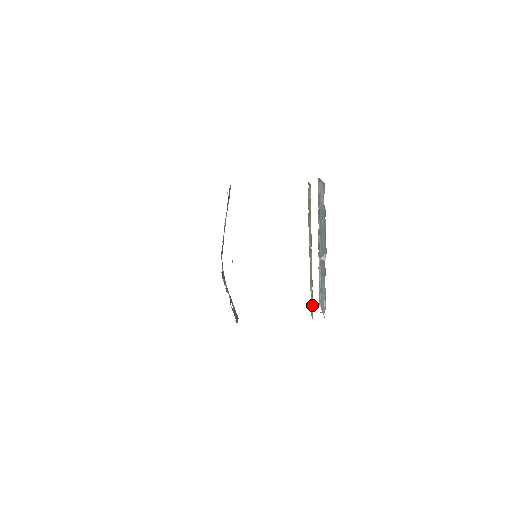
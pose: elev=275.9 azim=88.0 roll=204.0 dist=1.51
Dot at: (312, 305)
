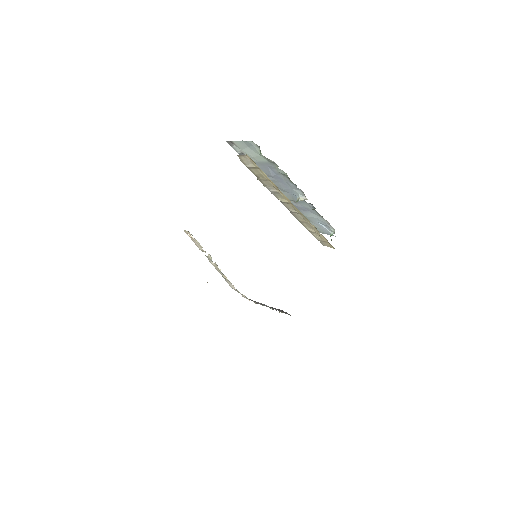
Dot at: (322, 239)
